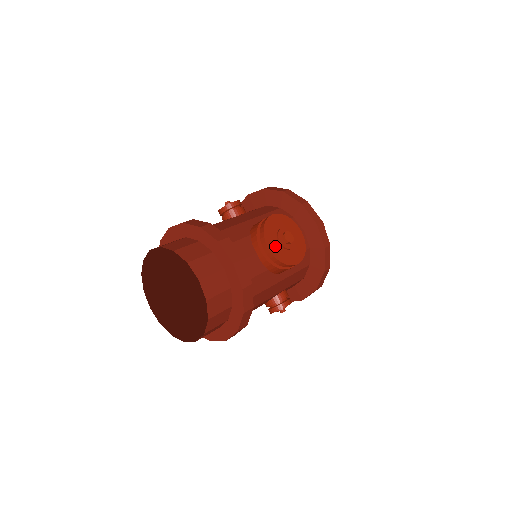
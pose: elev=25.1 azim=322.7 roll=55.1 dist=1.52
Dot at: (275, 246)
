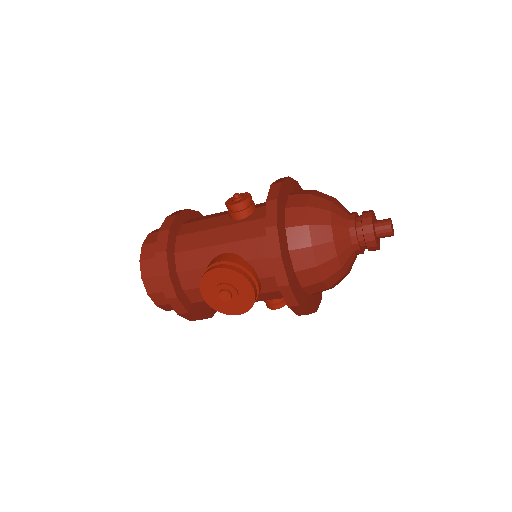
Dot at: (211, 296)
